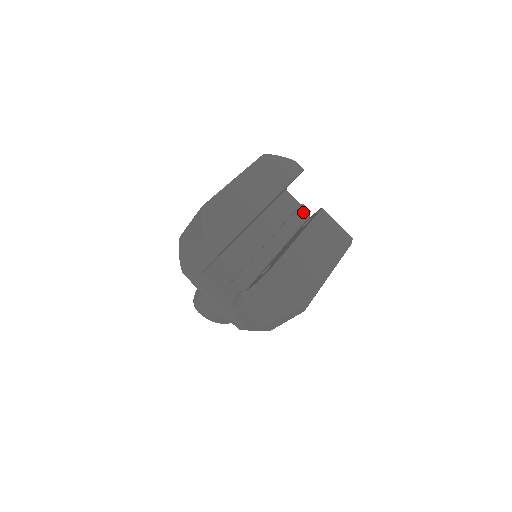
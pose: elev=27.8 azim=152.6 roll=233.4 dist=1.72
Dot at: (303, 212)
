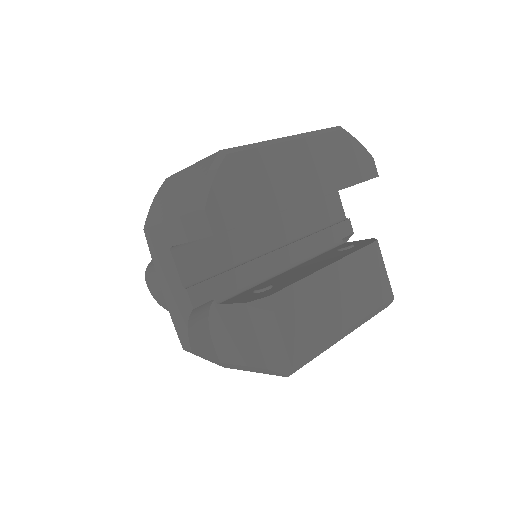
Dot at: (344, 230)
